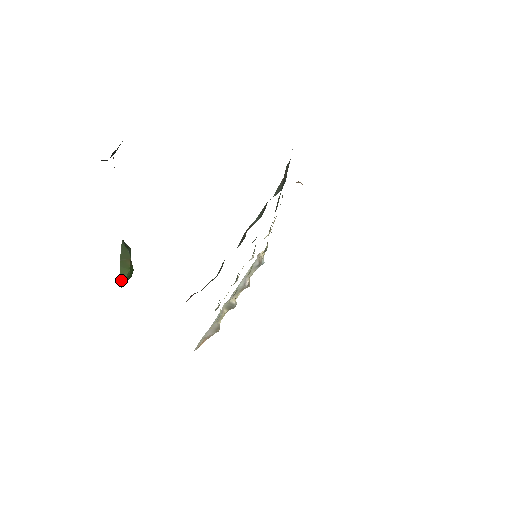
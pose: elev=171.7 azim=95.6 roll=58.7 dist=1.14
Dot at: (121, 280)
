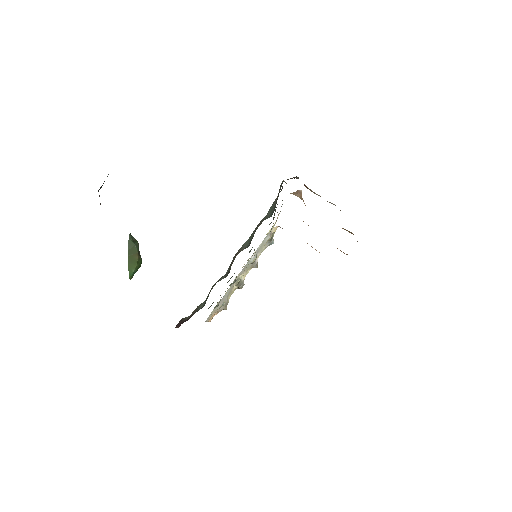
Dot at: (130, 274)
